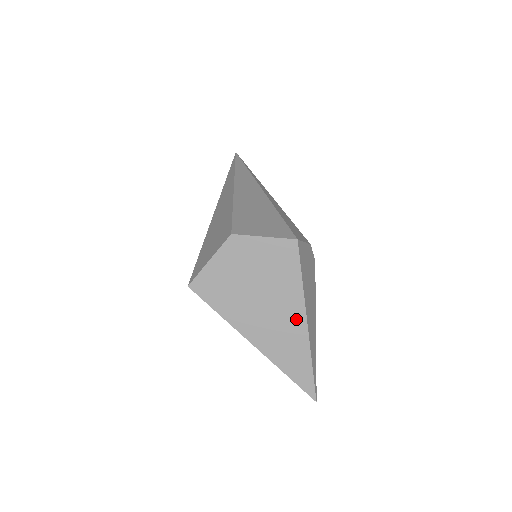
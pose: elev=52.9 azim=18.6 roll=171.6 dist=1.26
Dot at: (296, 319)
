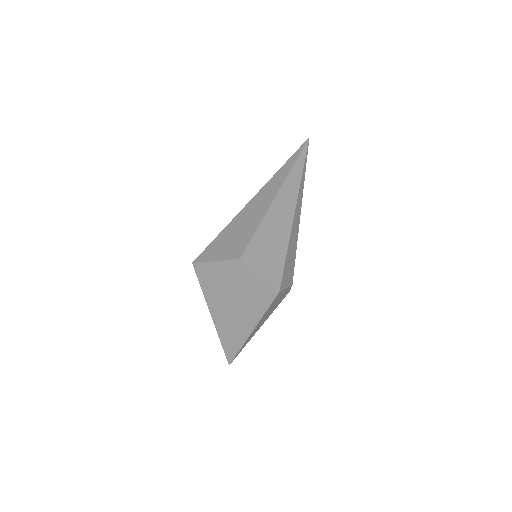
Dot at: (247, 325)
